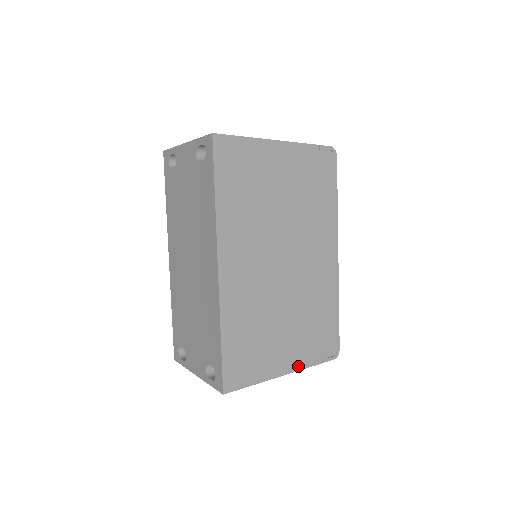
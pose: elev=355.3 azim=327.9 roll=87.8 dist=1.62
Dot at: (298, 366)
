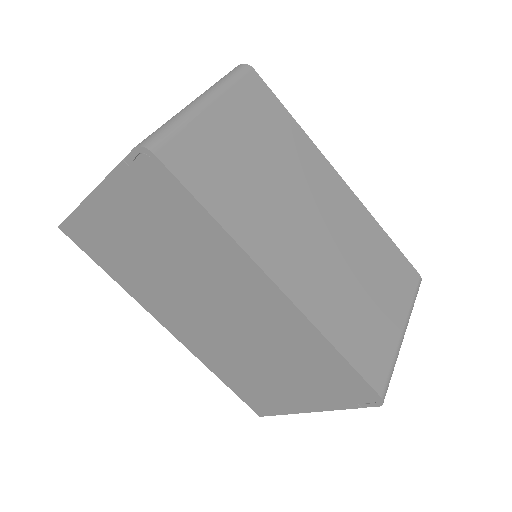
Dot at: (324, 406)
